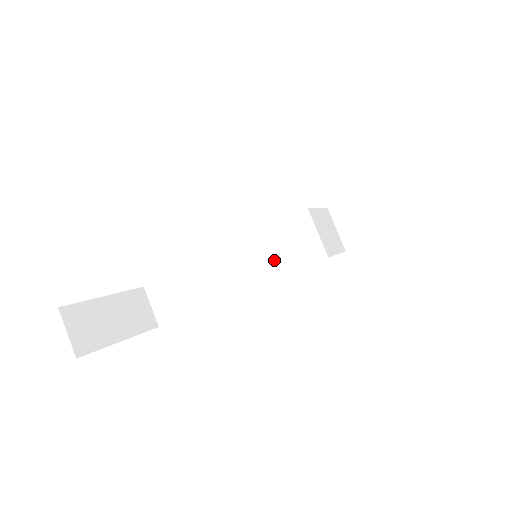
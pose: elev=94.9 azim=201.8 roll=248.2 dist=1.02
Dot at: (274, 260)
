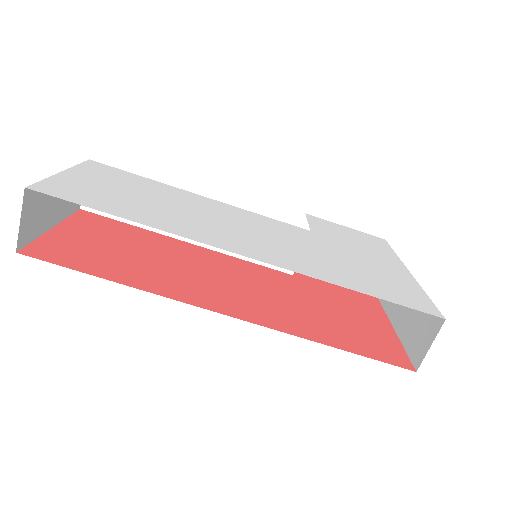
Dot at: occluded
